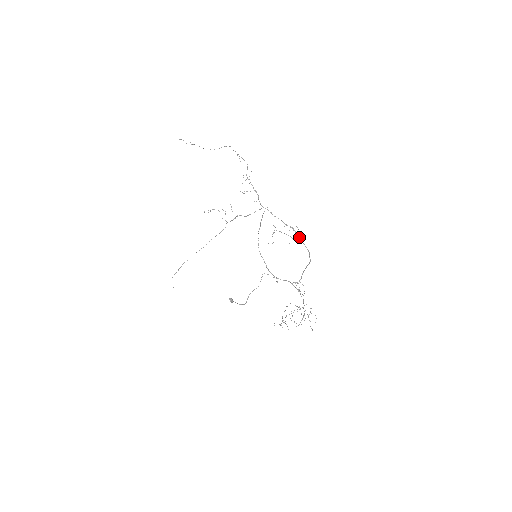
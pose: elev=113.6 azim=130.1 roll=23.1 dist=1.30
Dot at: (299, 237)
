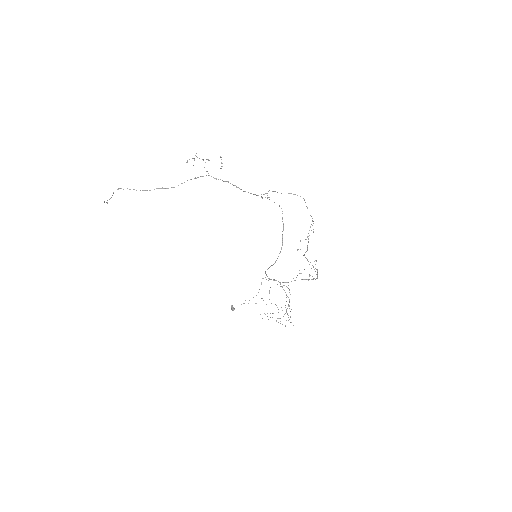
Dot at: occluded
